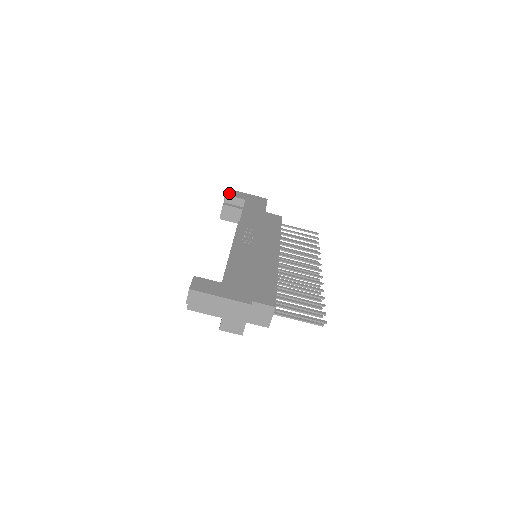
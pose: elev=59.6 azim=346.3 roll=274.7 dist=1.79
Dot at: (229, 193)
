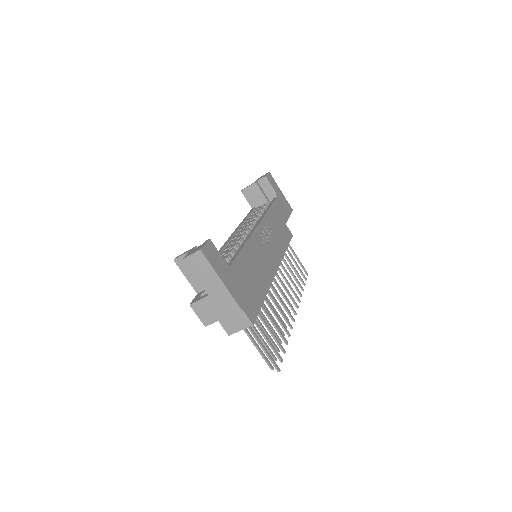
Dot at: (269, 178)
